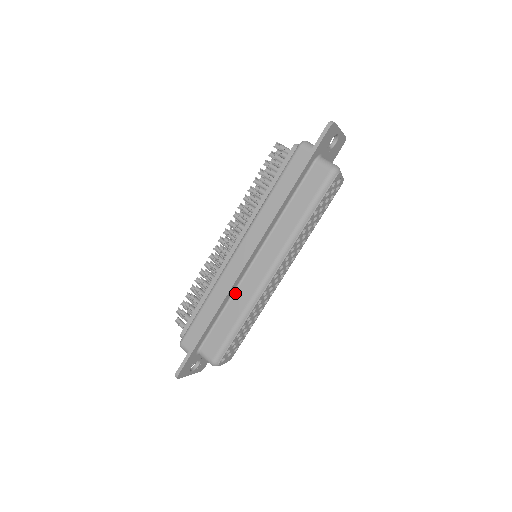
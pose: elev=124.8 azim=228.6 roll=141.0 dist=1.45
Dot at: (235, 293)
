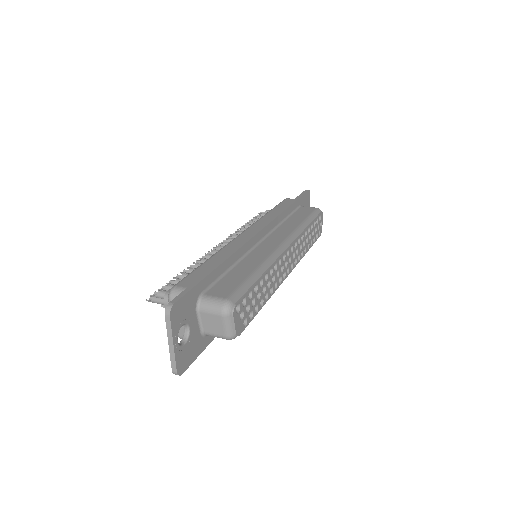
Dot at: (246, 256)
